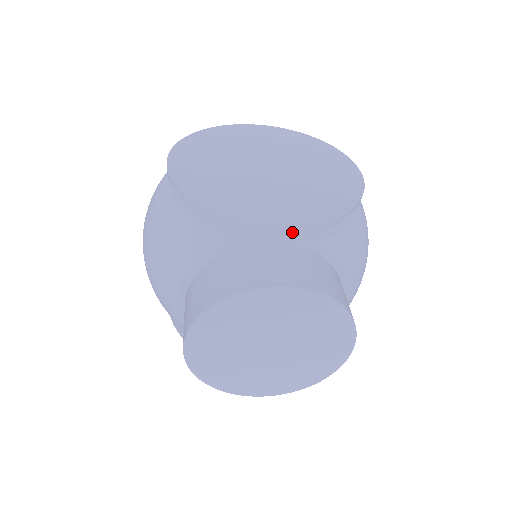
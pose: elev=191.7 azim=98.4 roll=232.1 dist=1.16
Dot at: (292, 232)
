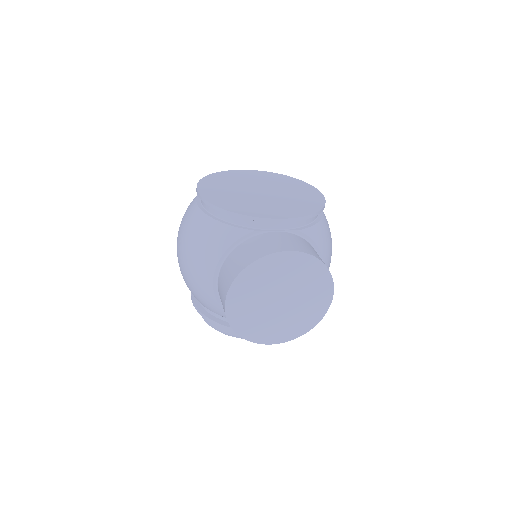
Dot at: (287, 225)
